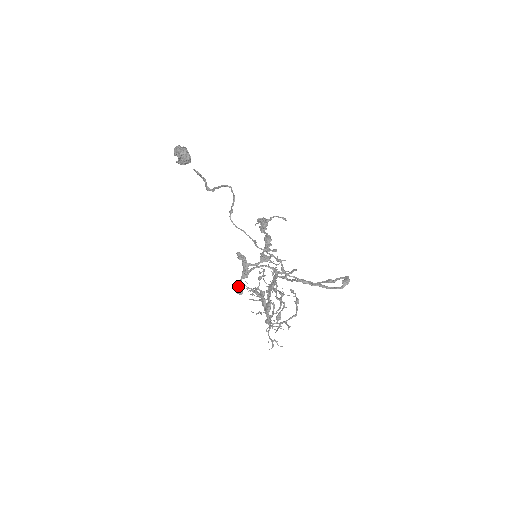
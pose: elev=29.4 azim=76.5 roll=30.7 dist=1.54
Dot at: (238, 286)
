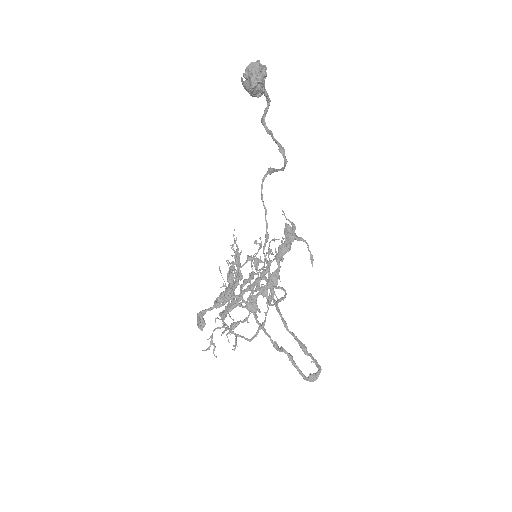
Dot at: (204, 314)
